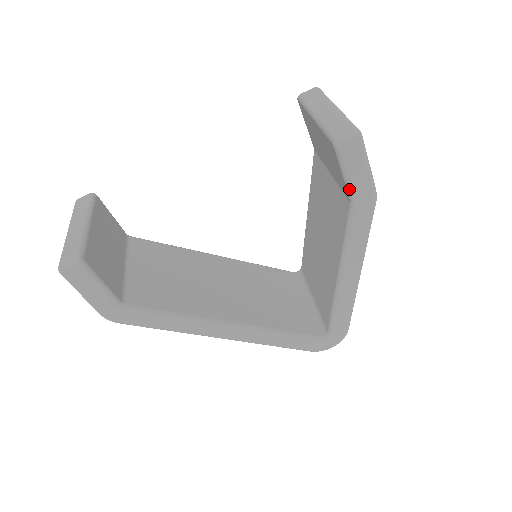
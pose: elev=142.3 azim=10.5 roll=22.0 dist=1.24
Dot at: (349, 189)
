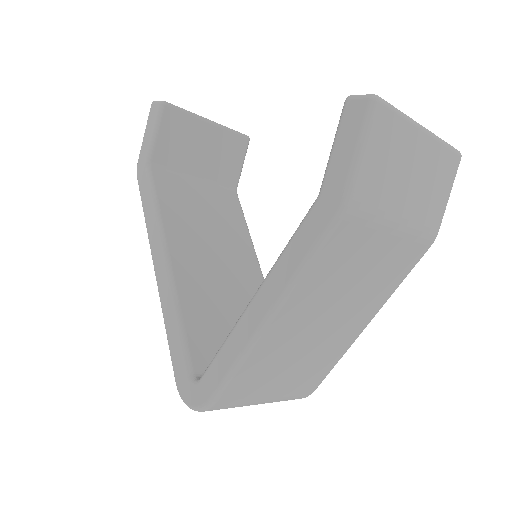
Dot at: (326, 171)
